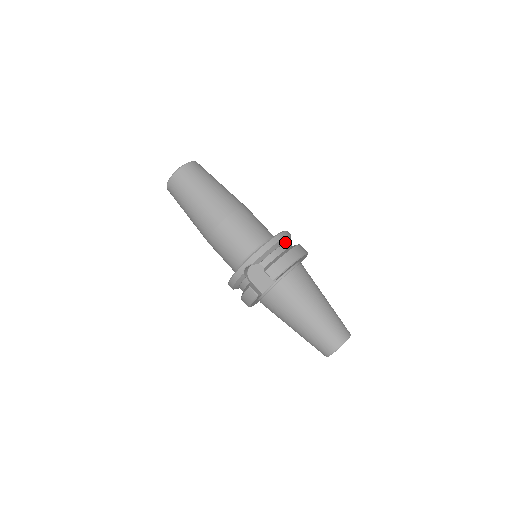
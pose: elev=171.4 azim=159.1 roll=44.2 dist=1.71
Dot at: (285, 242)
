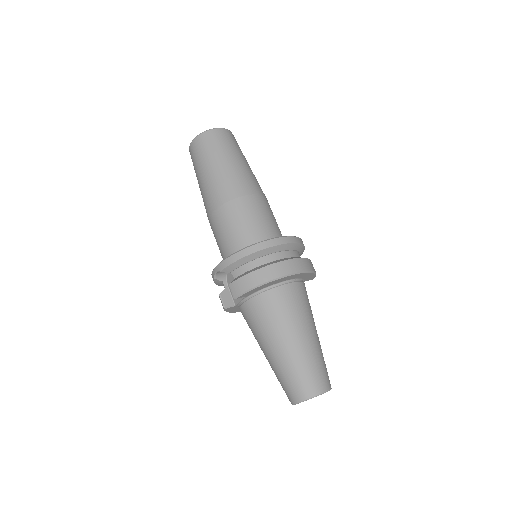
Dot at: (273, 252)
